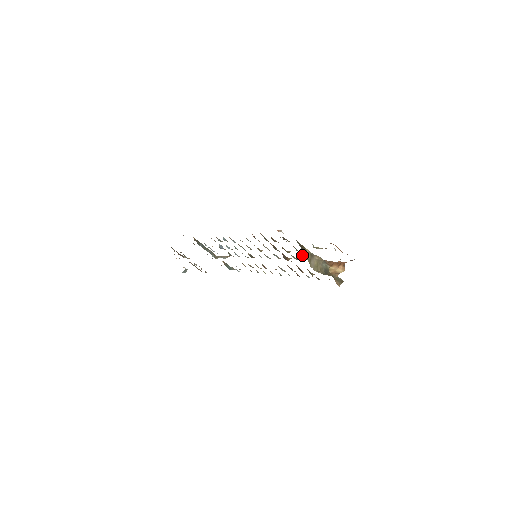
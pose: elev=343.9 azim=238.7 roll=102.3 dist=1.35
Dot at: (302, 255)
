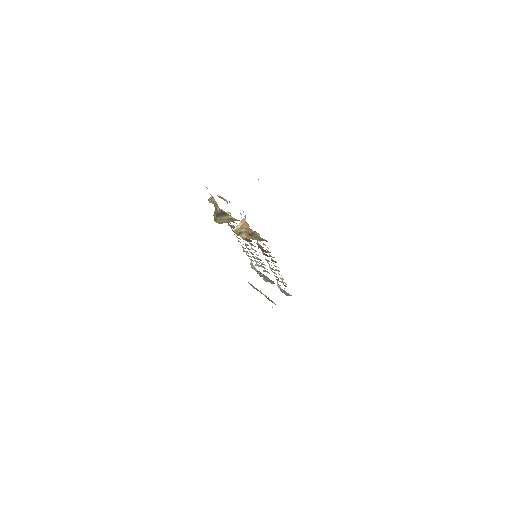
Dot at: occluded
